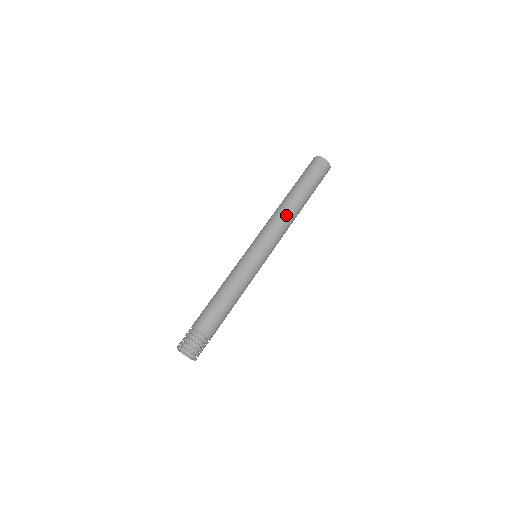
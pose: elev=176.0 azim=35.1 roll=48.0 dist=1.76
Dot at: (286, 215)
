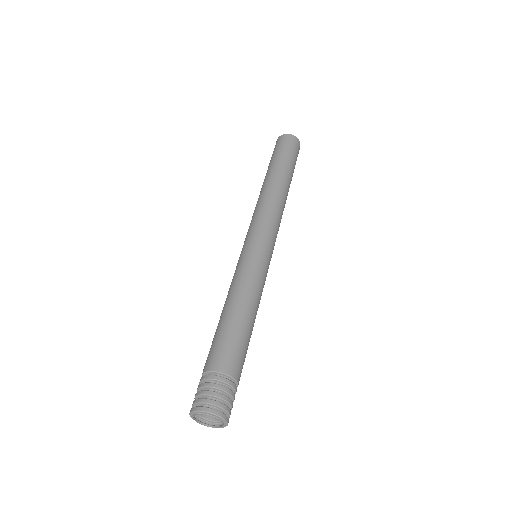
Dot at: (277, 198)
